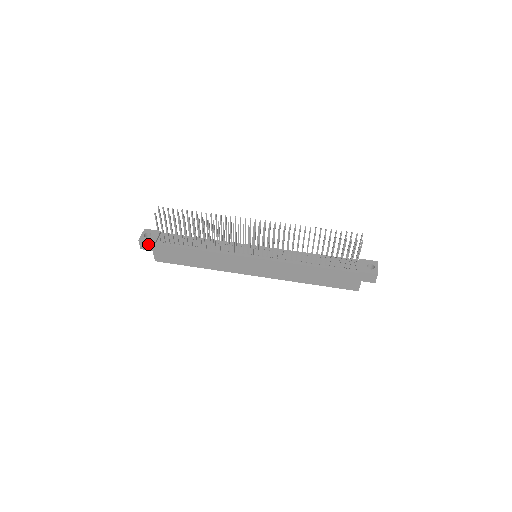
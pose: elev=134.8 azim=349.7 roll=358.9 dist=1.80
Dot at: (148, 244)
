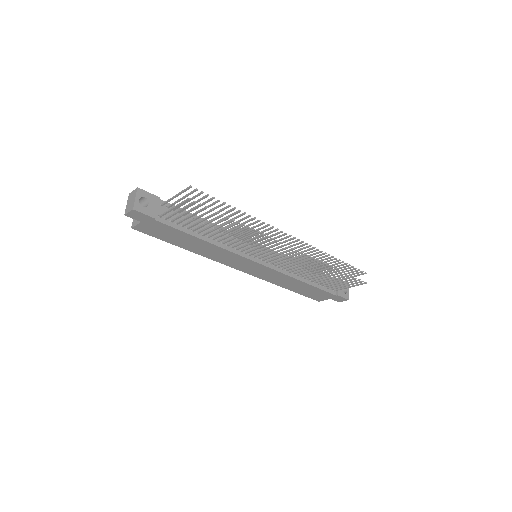
Dot at: (143, 216)
